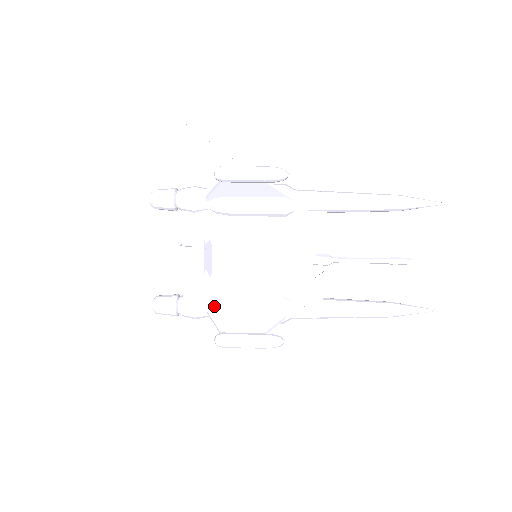
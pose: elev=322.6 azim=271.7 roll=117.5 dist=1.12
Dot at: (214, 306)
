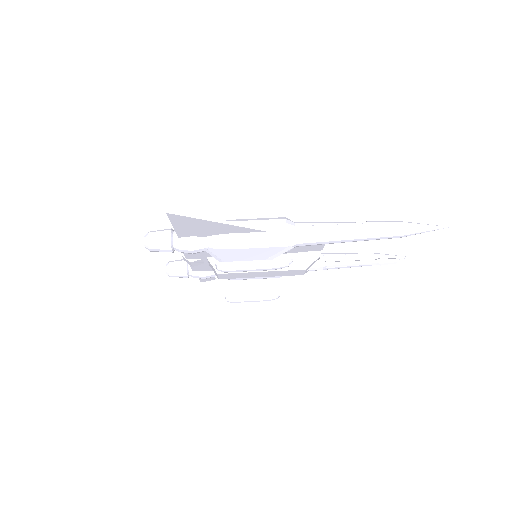
Dot at: occluded
